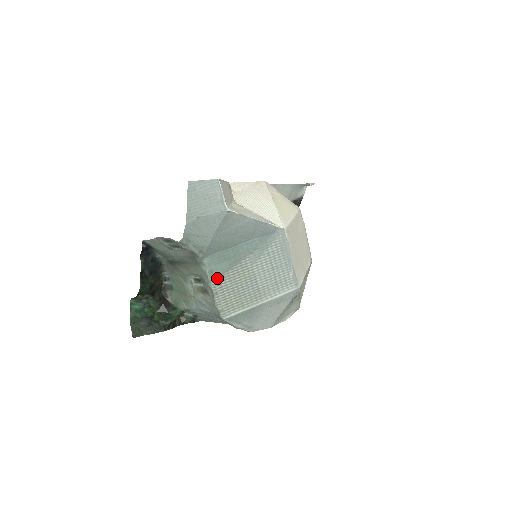
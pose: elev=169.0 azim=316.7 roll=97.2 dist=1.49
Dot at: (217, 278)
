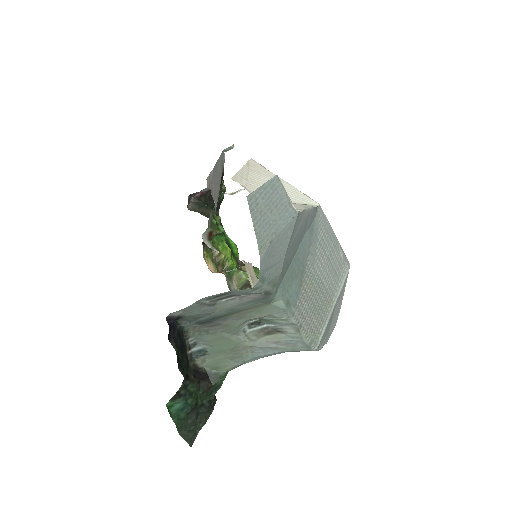
Dot at: (295, 307)
